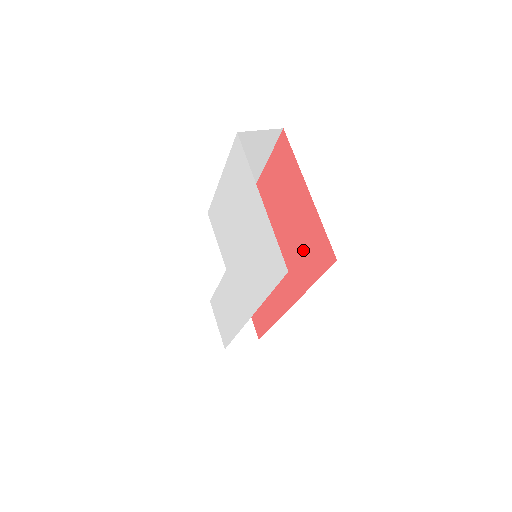
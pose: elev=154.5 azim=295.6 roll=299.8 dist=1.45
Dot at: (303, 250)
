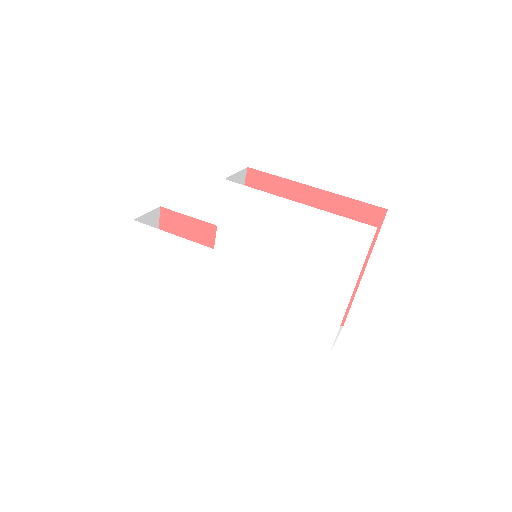
Dot at: occluded
